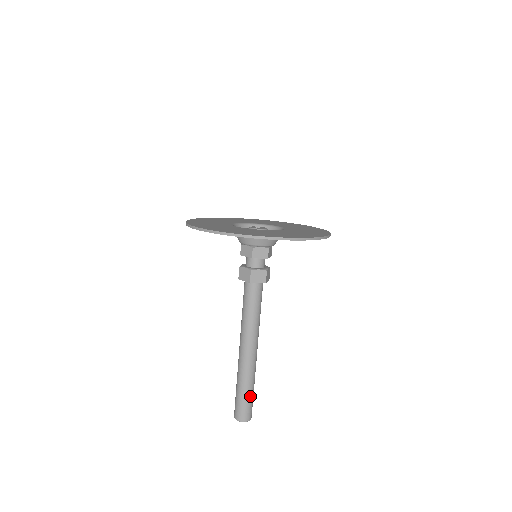
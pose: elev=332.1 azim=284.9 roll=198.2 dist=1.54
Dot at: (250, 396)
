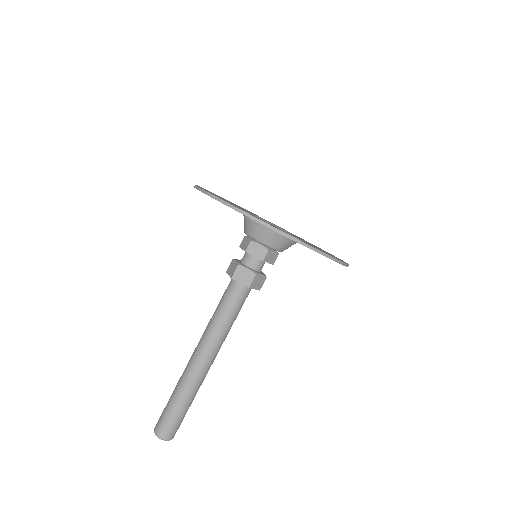
Dot at: (179, 411)
